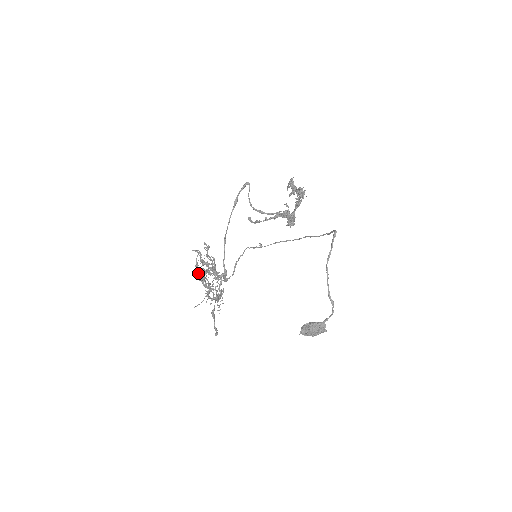
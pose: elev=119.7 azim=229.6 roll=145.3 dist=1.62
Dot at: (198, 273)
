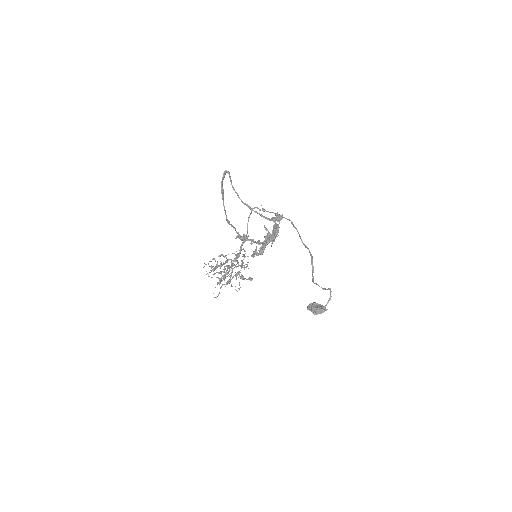
Dot at: occluded
